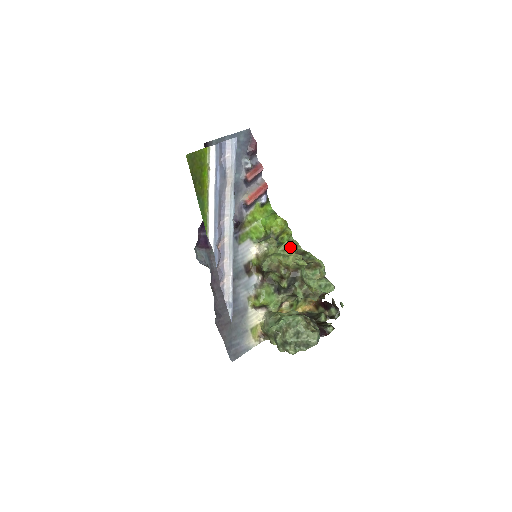
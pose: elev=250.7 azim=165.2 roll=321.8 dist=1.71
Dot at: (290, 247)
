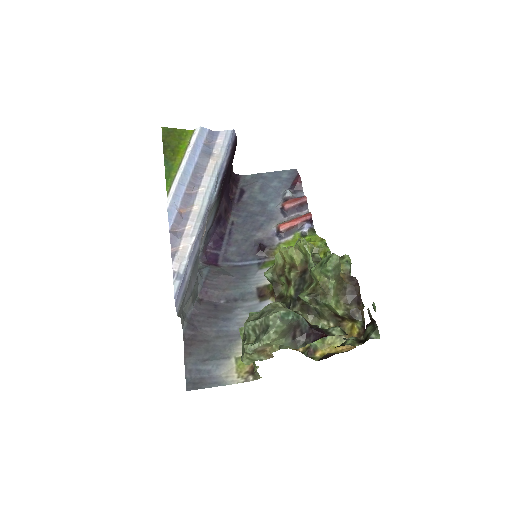
Dot at: occluded
